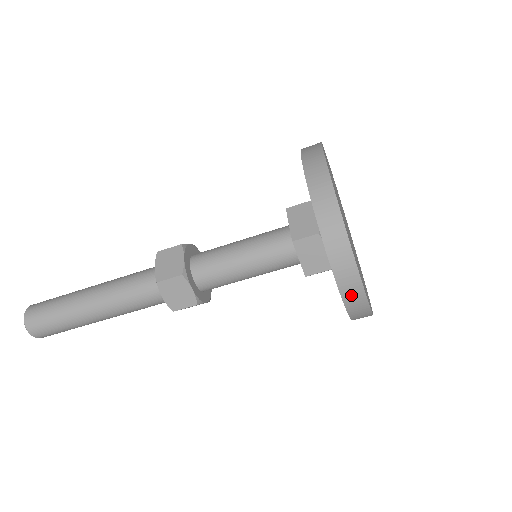
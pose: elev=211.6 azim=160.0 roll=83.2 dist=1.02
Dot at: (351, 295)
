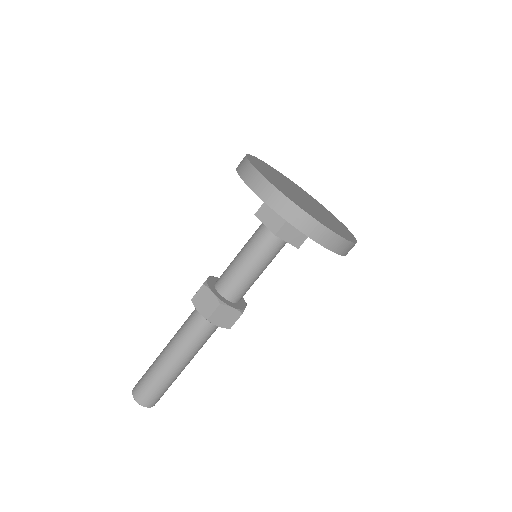
Dot at: (275, 202)
